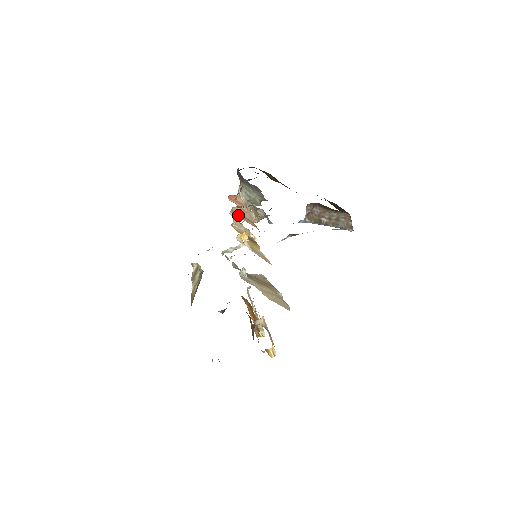
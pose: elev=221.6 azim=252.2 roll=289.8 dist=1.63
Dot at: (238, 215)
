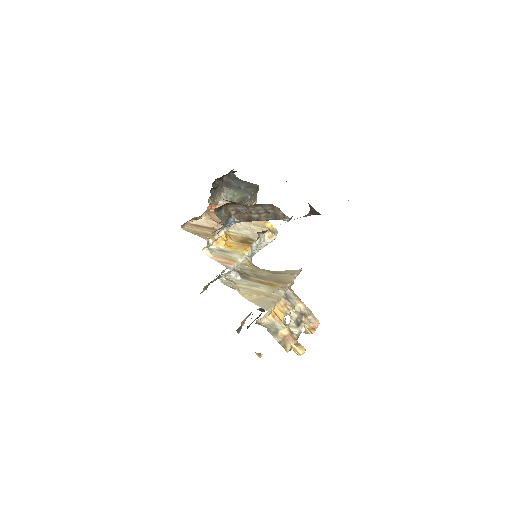
Dot at: (195, 227)
